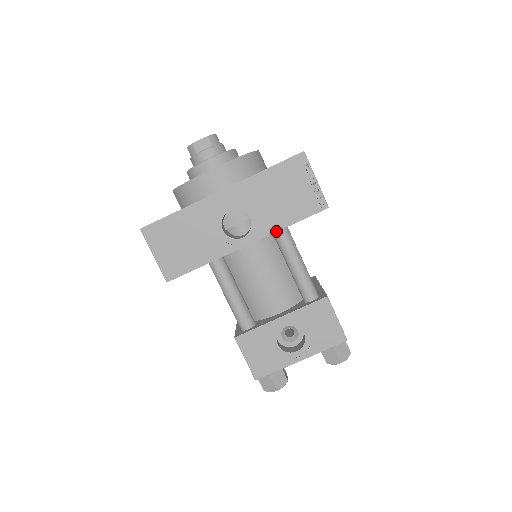
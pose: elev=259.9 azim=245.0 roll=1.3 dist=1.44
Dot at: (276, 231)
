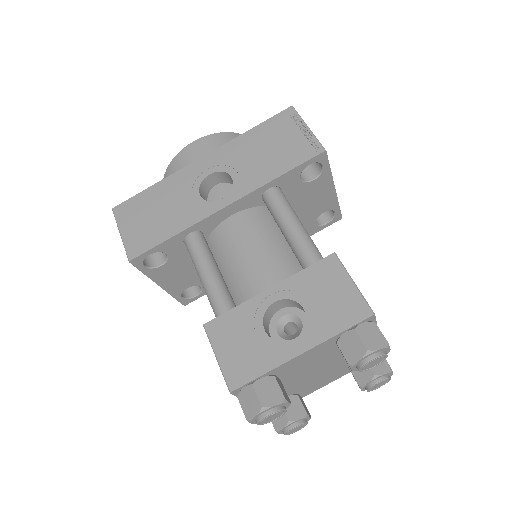
Dot at: (262, 185)
